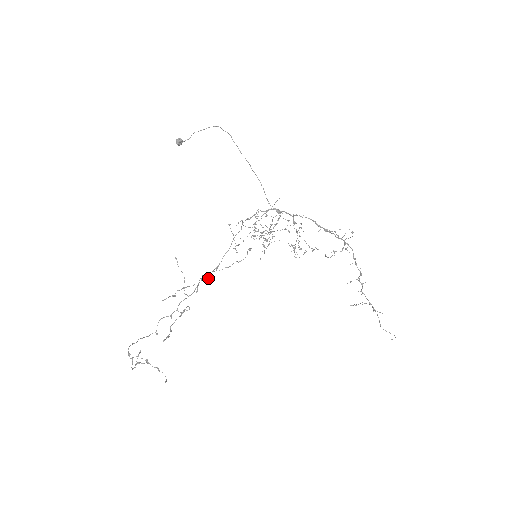
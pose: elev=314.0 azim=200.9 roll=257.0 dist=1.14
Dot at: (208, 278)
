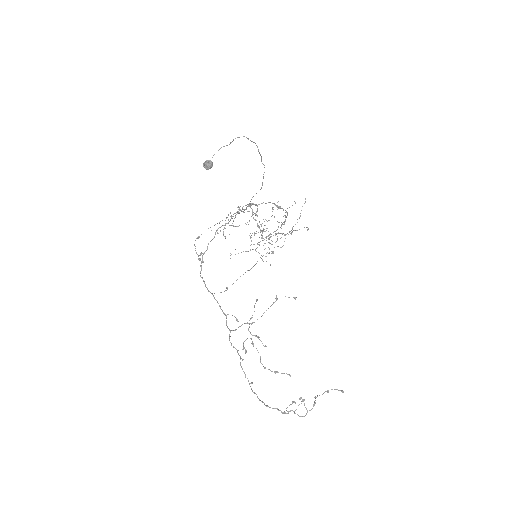
Dot at: (289, 297)
